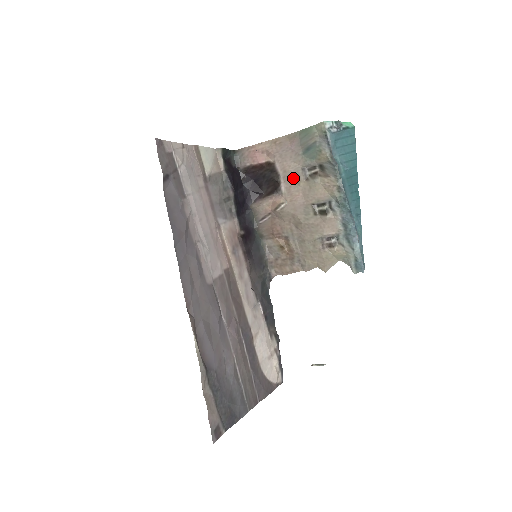
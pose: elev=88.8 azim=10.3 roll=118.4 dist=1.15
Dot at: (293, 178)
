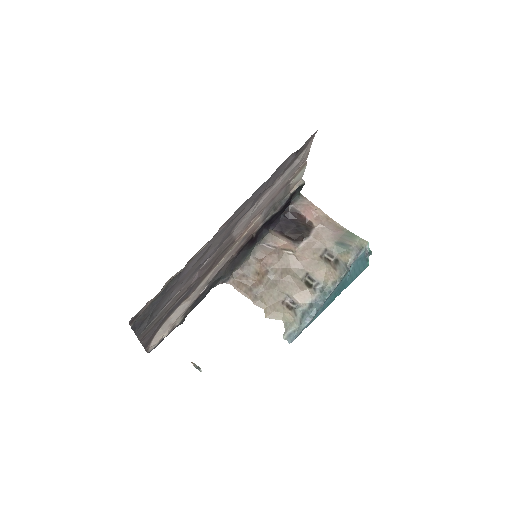
Dot at: (315, 247)
